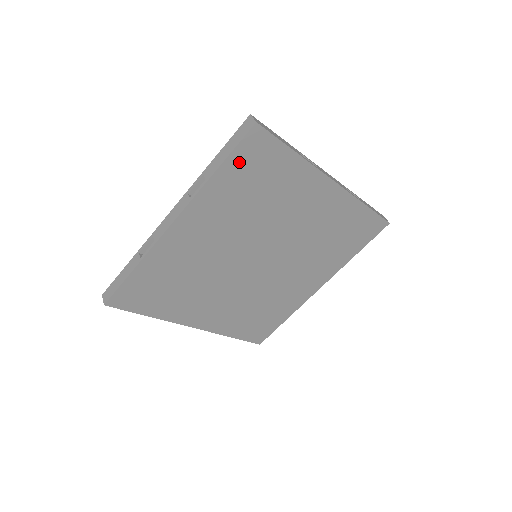
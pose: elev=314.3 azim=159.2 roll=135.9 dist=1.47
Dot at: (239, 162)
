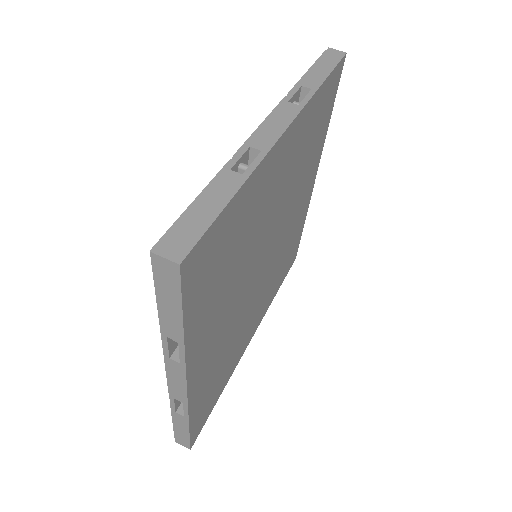
Dot at: (196, 294)
